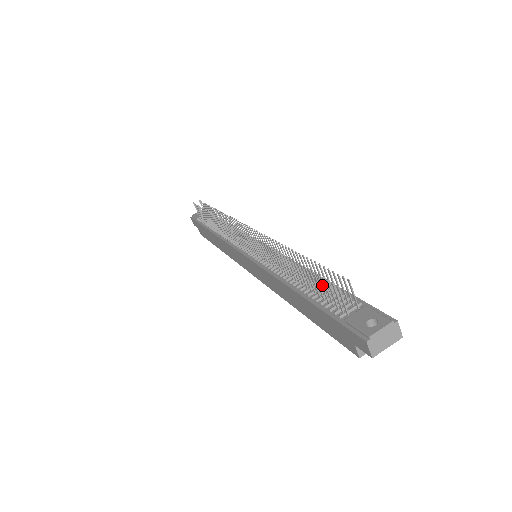
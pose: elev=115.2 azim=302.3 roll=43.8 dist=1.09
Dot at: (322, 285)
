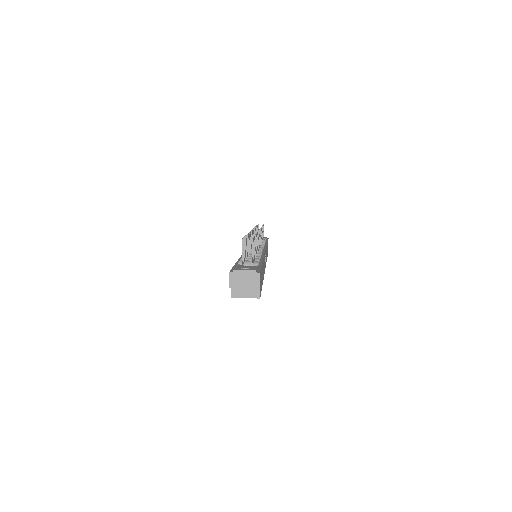
Dot at: (244, 246)
